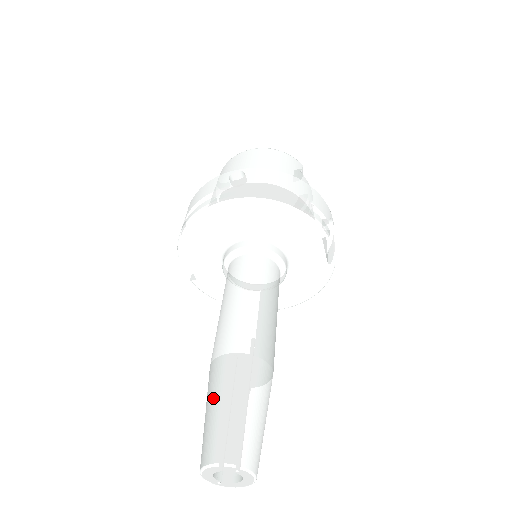
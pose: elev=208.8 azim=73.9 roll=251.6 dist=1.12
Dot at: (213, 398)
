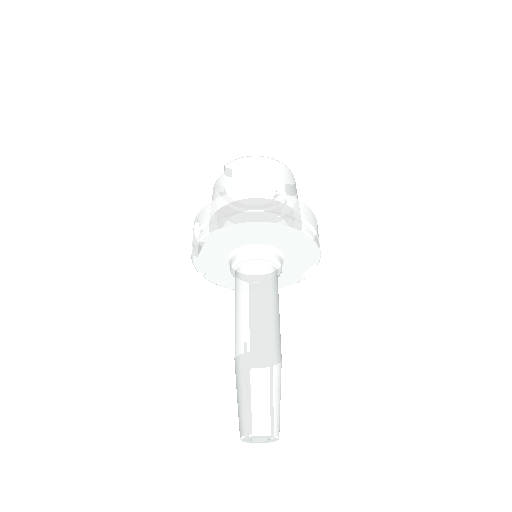
Dot at: (255, 384)
